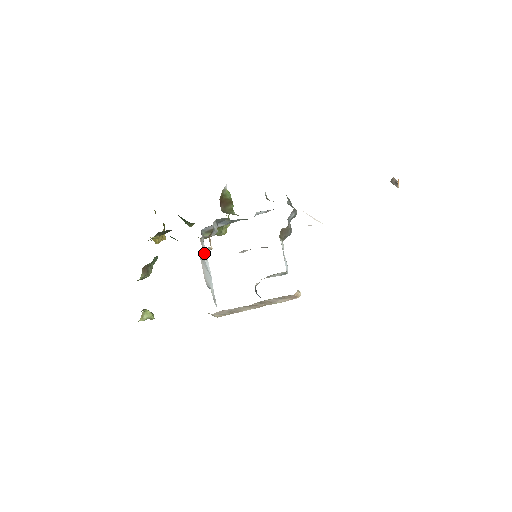
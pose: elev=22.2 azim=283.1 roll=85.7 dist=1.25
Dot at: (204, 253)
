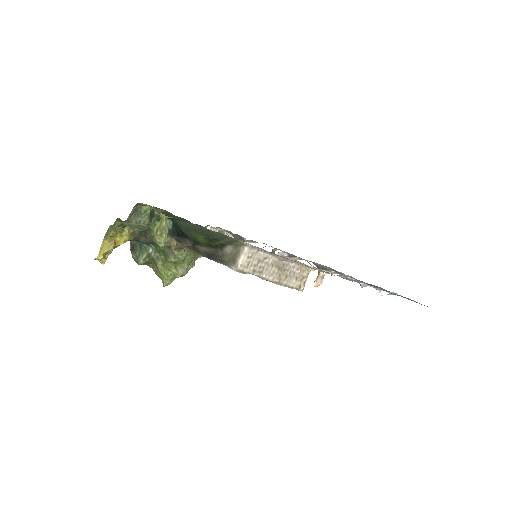
Dot at: occluded
